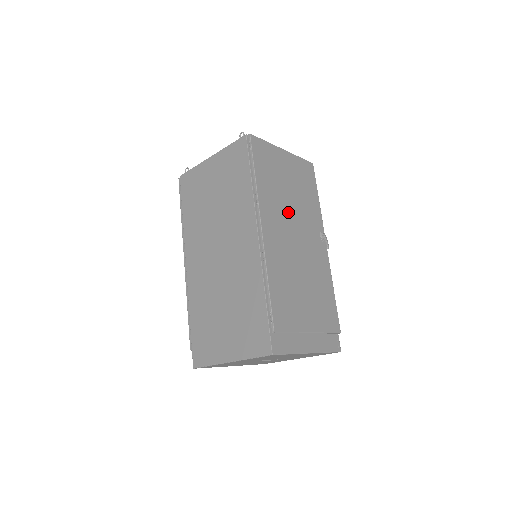
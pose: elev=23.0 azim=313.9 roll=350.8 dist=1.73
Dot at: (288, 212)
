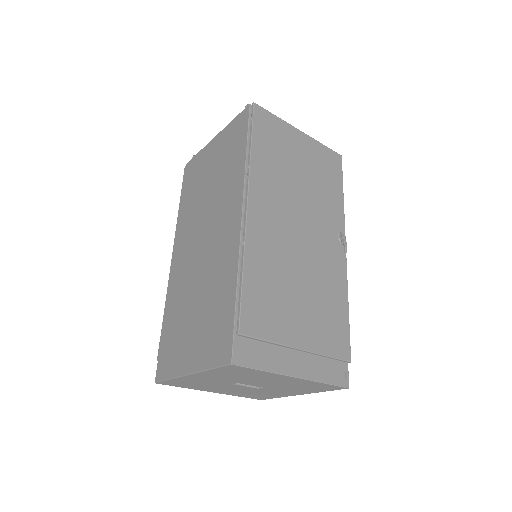
Dot at: (293, 198)
